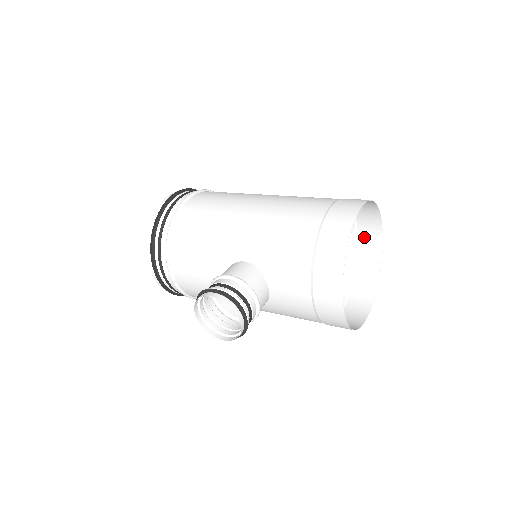
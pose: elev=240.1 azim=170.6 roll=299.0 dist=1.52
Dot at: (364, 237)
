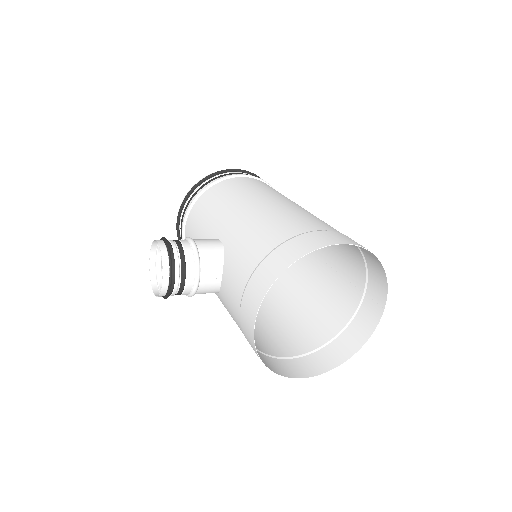
Dot at: (369, 302)
